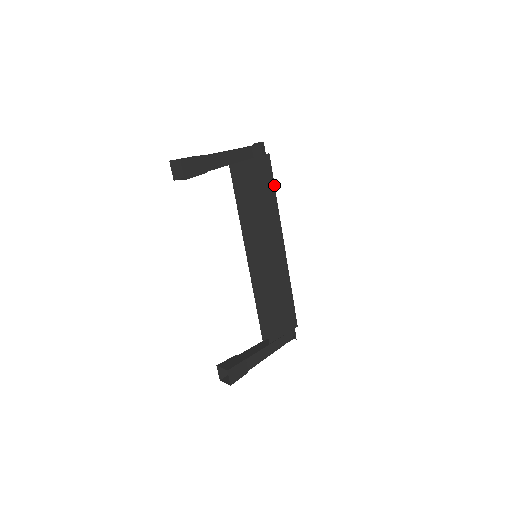
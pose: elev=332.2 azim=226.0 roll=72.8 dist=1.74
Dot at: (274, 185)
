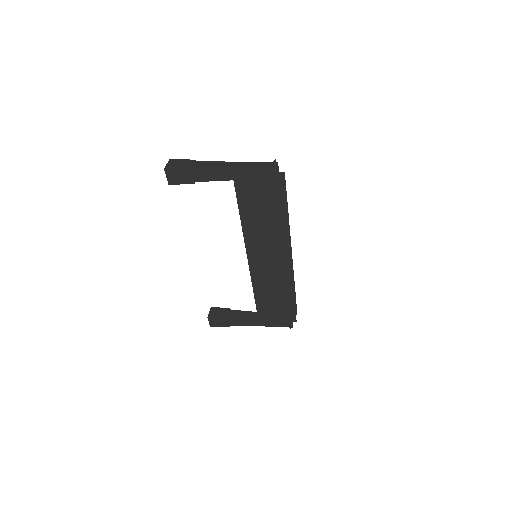
Dot at: occluded
